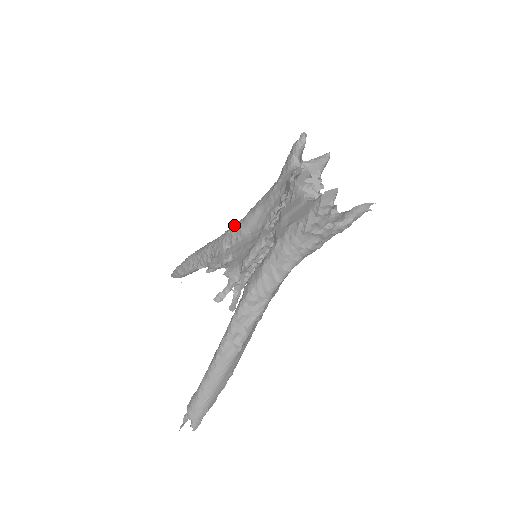
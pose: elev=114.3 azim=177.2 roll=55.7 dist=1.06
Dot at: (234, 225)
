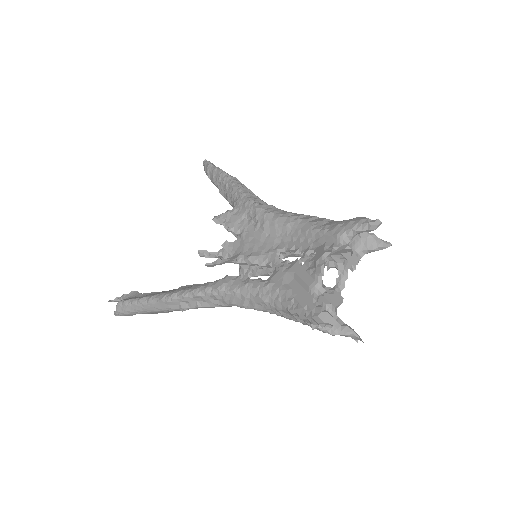
Dot at: occluded
